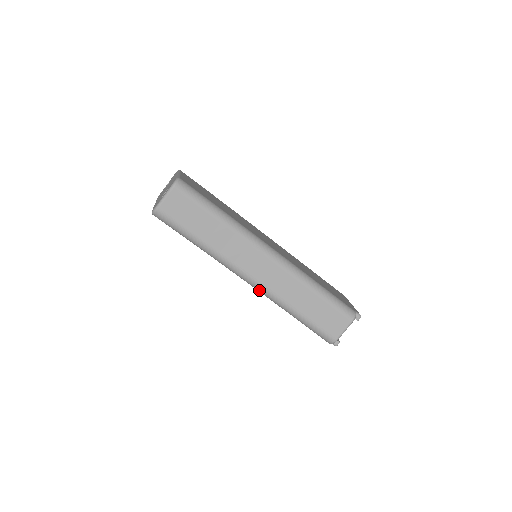
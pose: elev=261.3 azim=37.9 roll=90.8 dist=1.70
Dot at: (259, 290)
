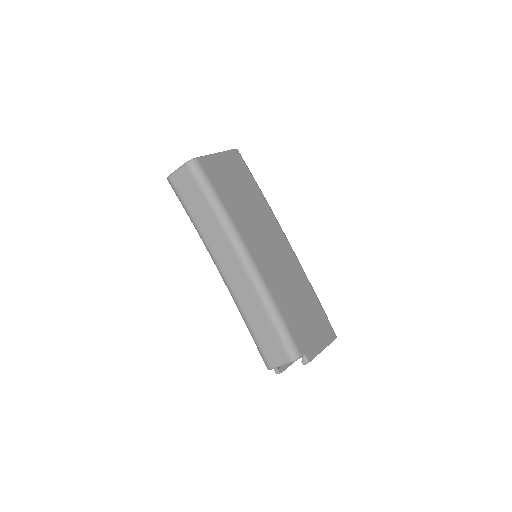
Dot at: (227, 286)
